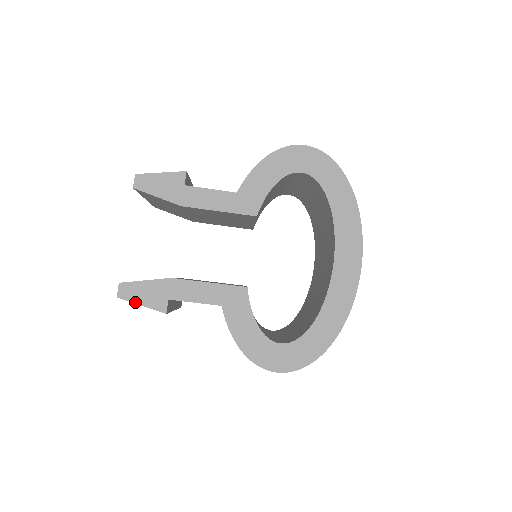
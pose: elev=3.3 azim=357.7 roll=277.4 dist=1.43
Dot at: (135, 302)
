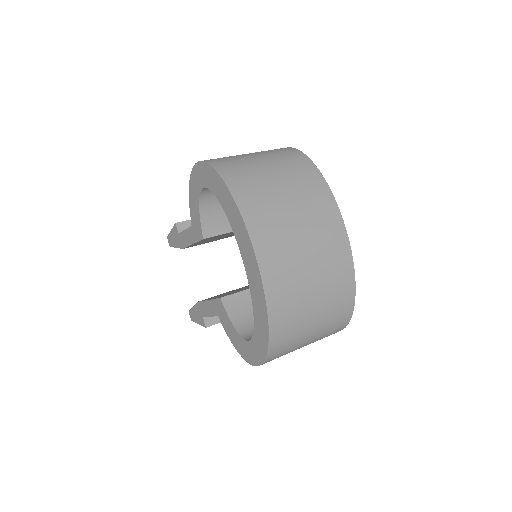
Dot at: (196, 322)
